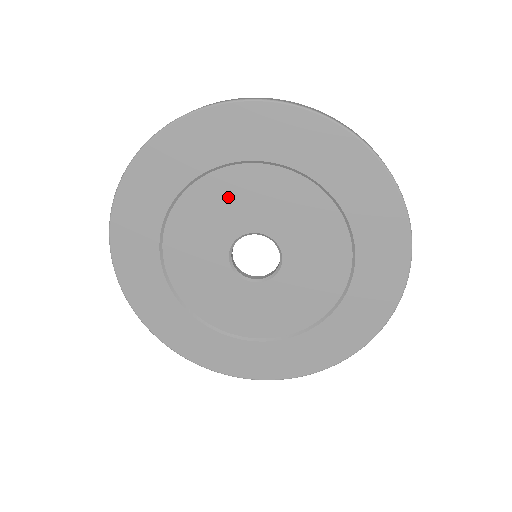
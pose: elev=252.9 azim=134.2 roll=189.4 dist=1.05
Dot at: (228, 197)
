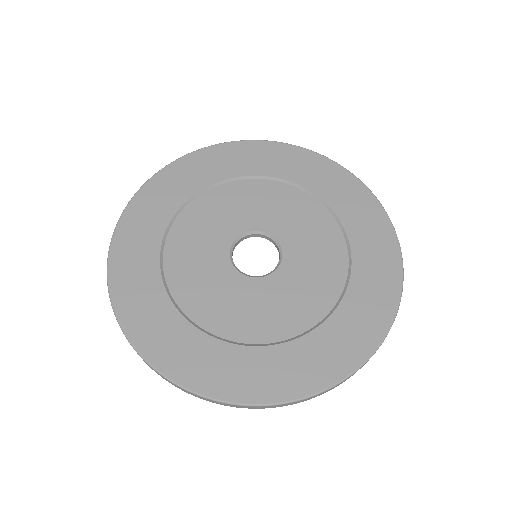
Dot at: (202, 224)
